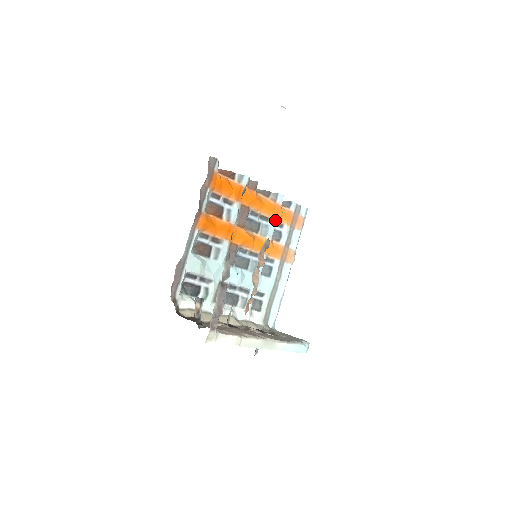
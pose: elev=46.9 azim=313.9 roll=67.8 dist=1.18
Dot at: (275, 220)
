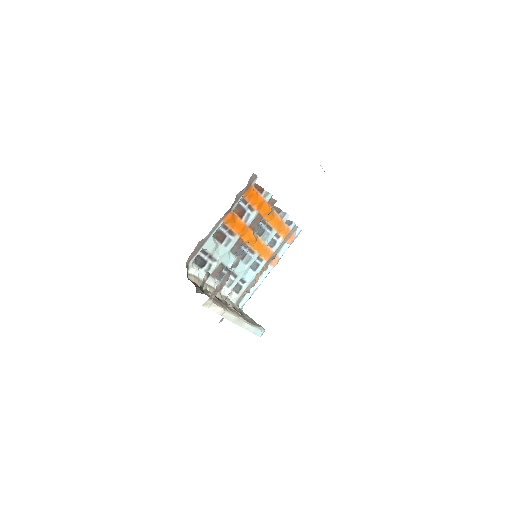
Dot at: (276, 231)
